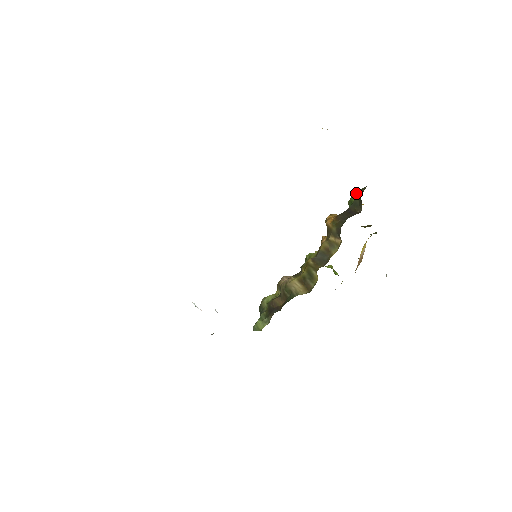
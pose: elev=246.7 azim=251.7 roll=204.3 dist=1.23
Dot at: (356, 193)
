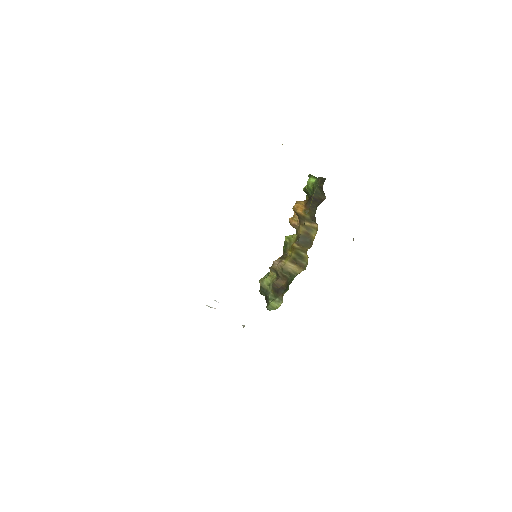
Dot at: (311, 181)
